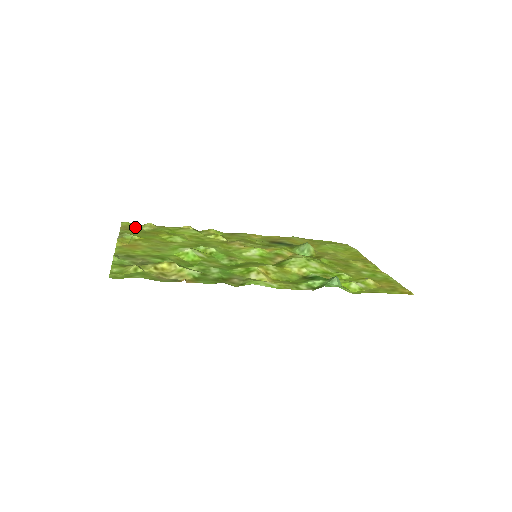
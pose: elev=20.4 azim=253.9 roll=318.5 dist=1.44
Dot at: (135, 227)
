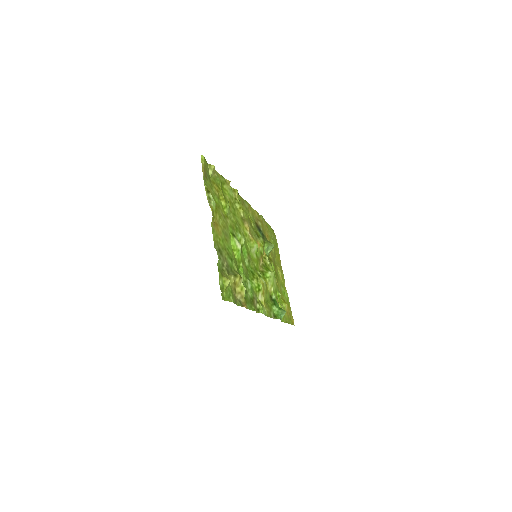
Dot at: (207, 169)
